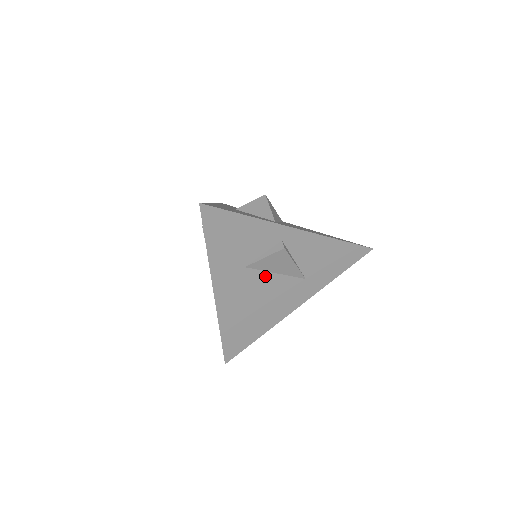
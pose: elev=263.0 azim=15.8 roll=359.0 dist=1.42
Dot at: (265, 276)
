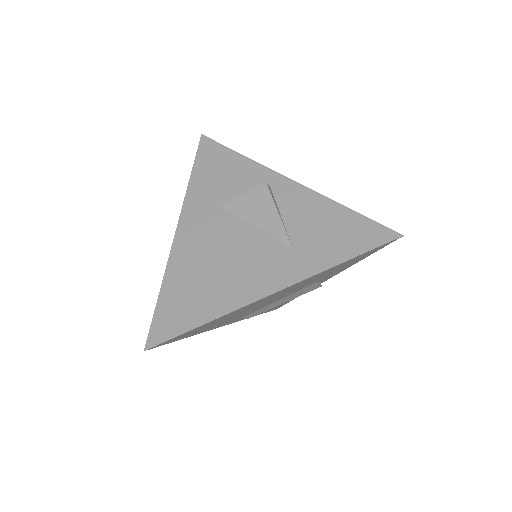
Dot at: (240, 226)
